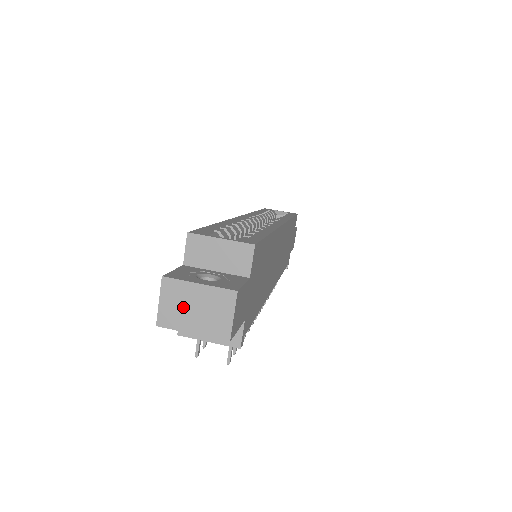
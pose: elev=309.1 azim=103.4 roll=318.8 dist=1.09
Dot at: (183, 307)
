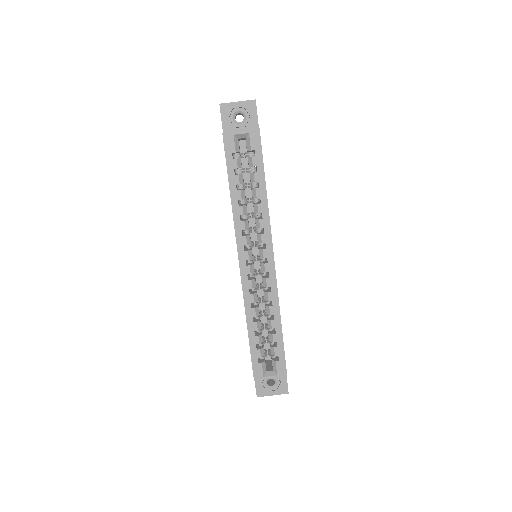
Dot at: occluded
